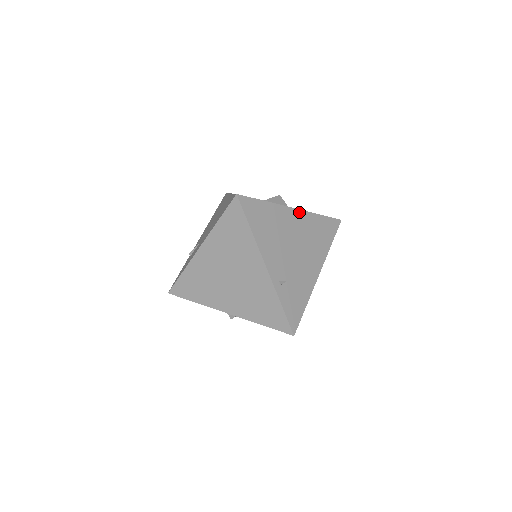
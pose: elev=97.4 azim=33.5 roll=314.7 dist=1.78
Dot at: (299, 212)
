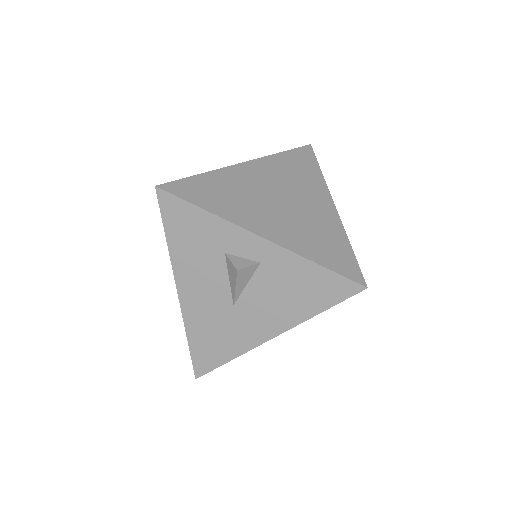
Dot at: occluded
